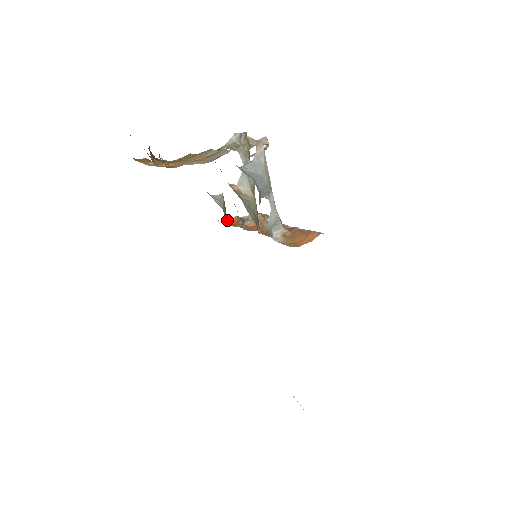
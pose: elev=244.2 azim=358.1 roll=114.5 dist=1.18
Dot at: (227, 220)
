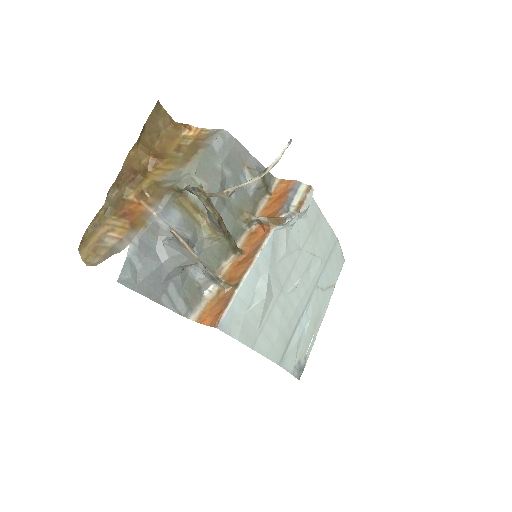
Dot at: (282, 183)
